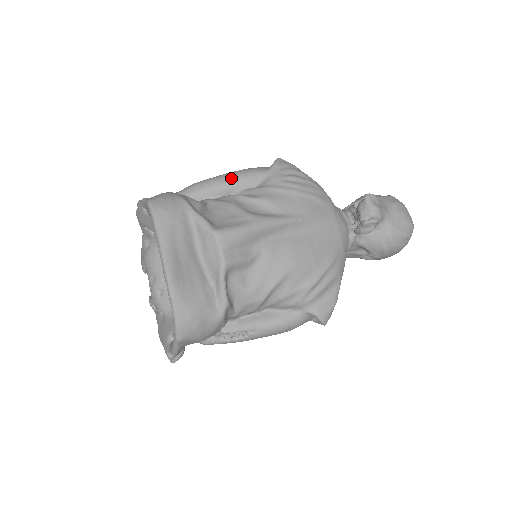
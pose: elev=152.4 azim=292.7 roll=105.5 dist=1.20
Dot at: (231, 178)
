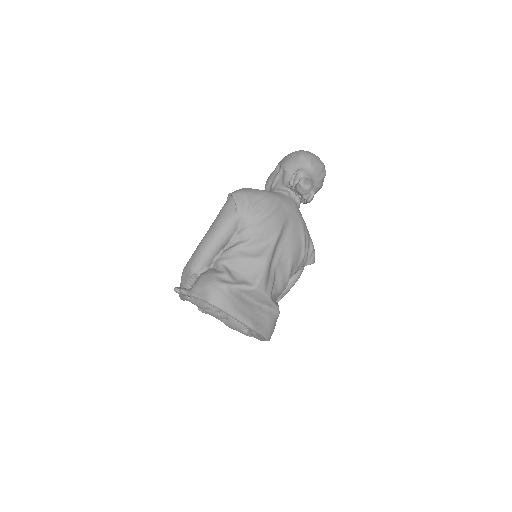
Dot at: (222, 236)
